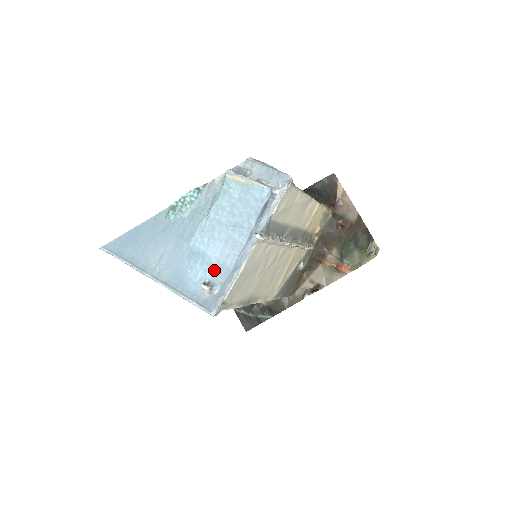
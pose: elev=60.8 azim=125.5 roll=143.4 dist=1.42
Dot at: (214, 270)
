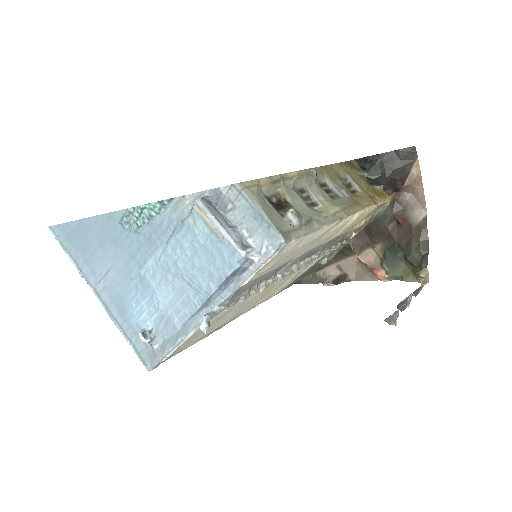
Dot at: (160, 319)
